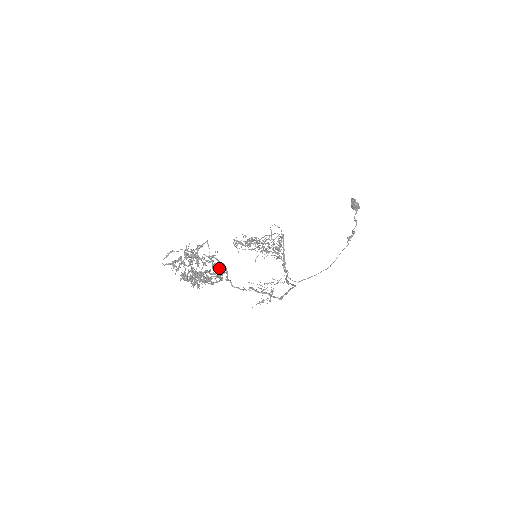
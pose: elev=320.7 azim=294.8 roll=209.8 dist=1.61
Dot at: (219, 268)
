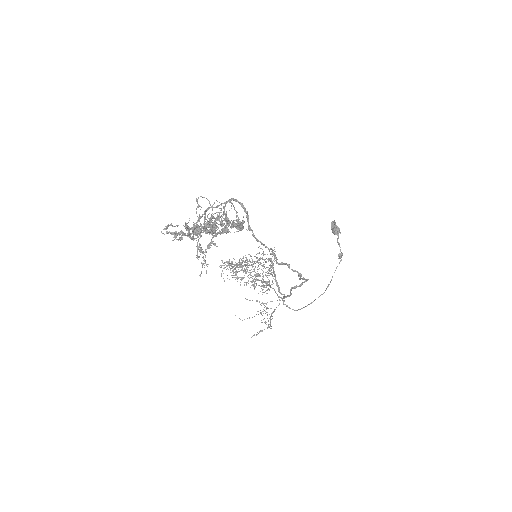
Dot at: occluded
